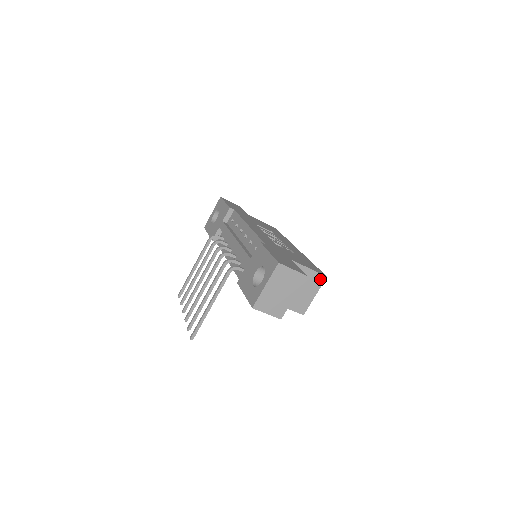
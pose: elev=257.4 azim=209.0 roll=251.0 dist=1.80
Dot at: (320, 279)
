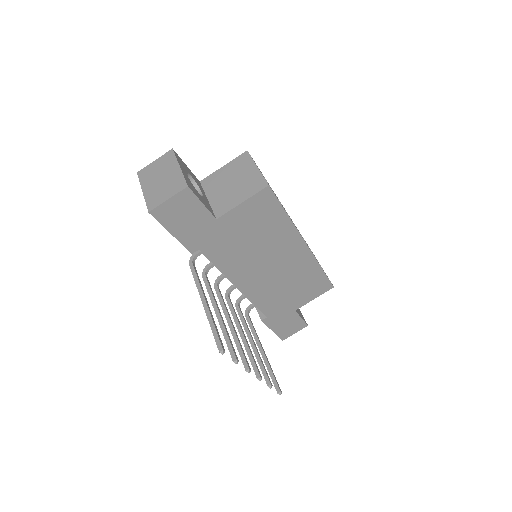
Dot at: (243, 158)
